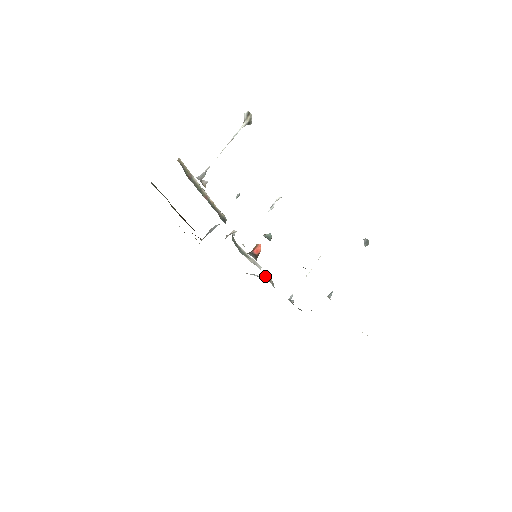
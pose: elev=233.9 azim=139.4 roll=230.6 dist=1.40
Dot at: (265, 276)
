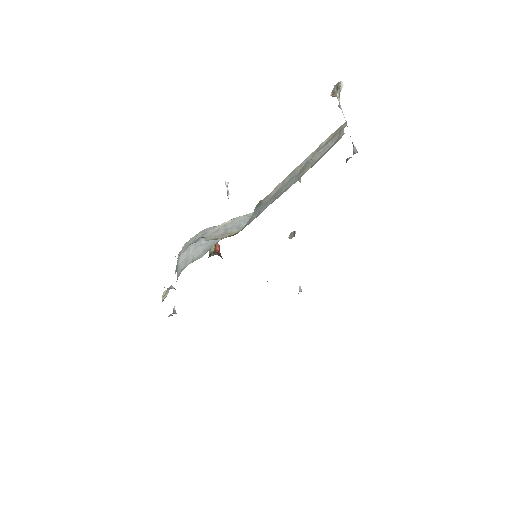
Dot at: (171, 287)
